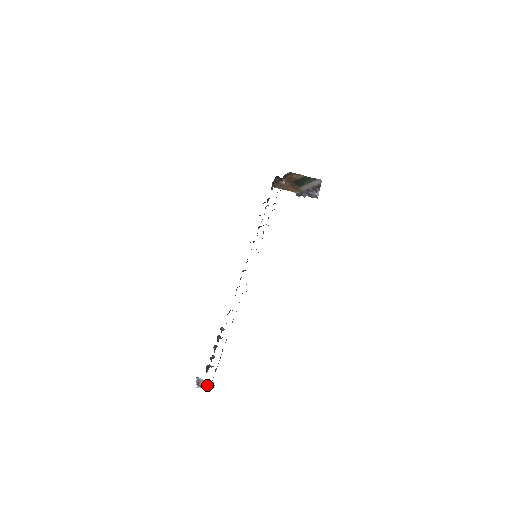
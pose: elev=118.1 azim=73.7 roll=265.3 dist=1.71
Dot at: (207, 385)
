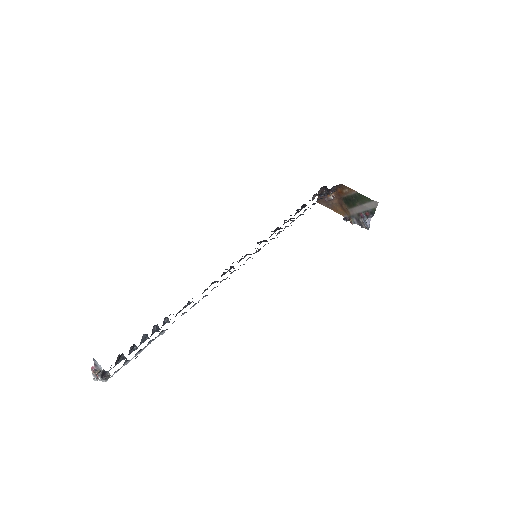
Dot at: (102, 376)
